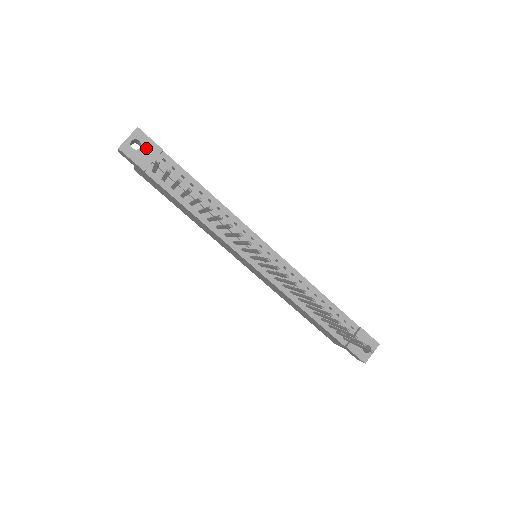
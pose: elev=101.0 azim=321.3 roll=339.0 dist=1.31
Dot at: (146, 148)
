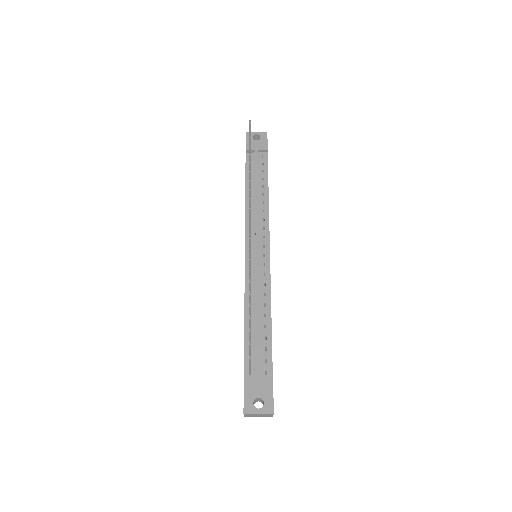
Dot at: (260, 143)
